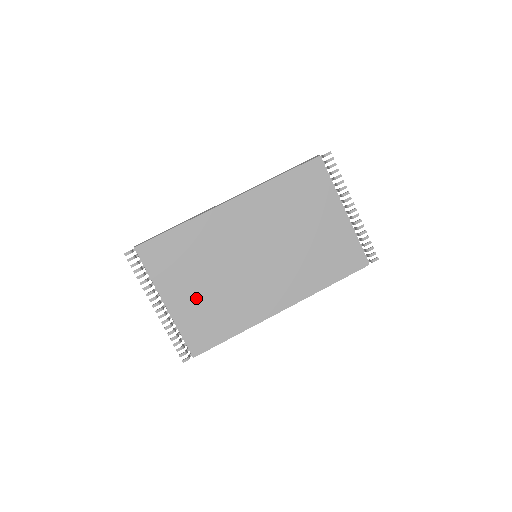
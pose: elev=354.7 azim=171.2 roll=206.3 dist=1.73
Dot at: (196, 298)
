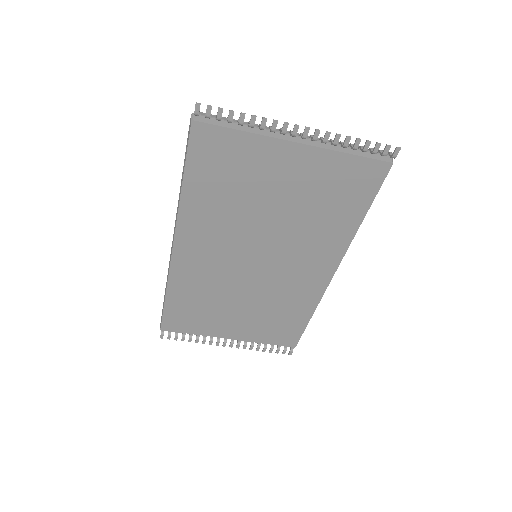
Dot at: (247, 321)
